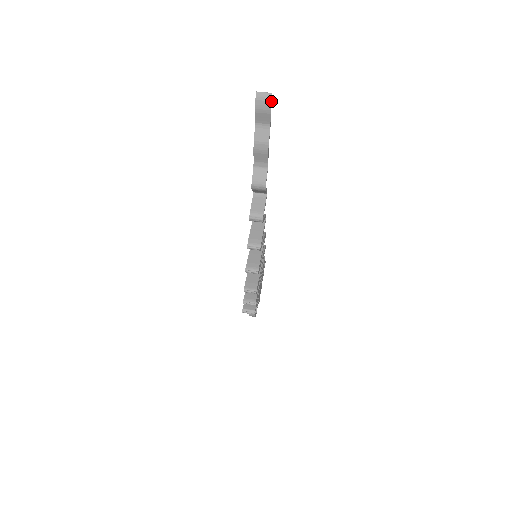
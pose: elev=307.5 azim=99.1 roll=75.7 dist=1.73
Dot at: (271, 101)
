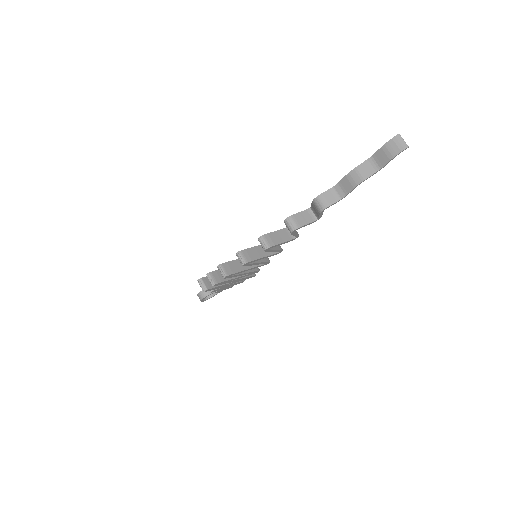
Dot at: occluded
